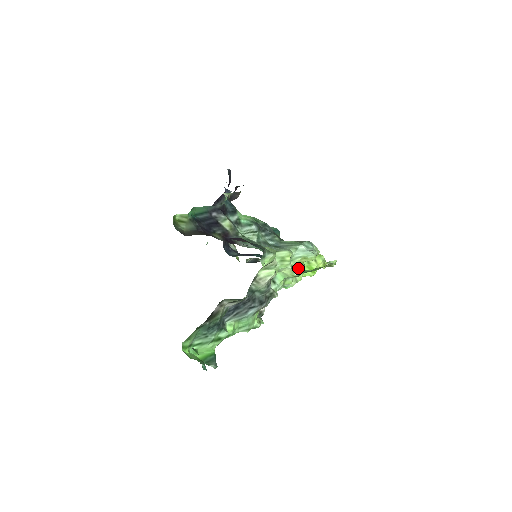
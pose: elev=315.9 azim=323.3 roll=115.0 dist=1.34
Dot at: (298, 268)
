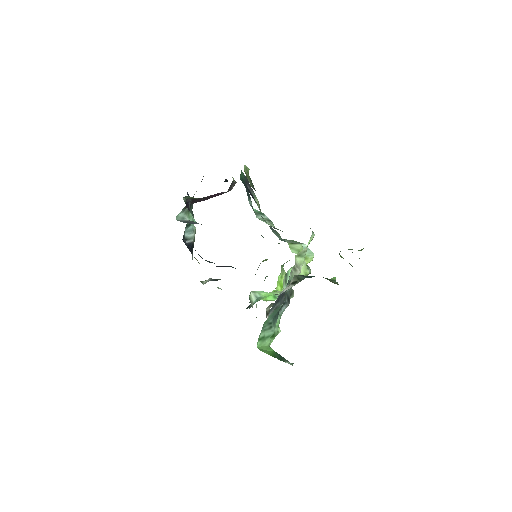
Dot at: occluded
